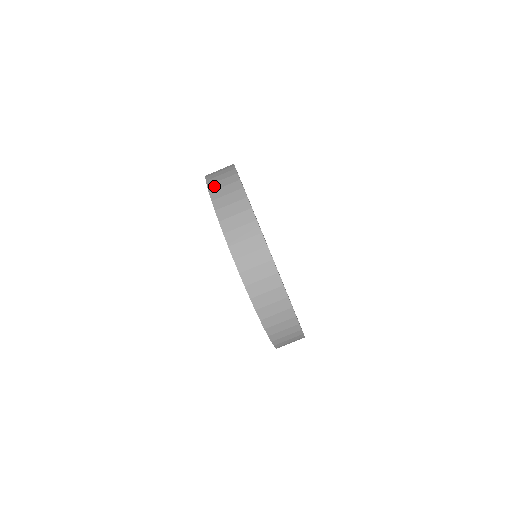
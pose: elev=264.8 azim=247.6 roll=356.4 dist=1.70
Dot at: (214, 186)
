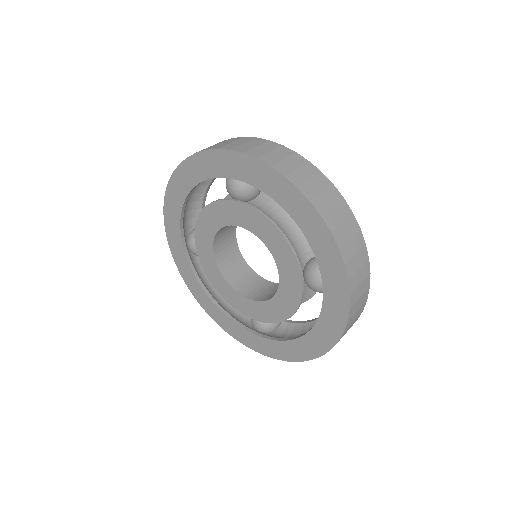
Dot at: occluded
